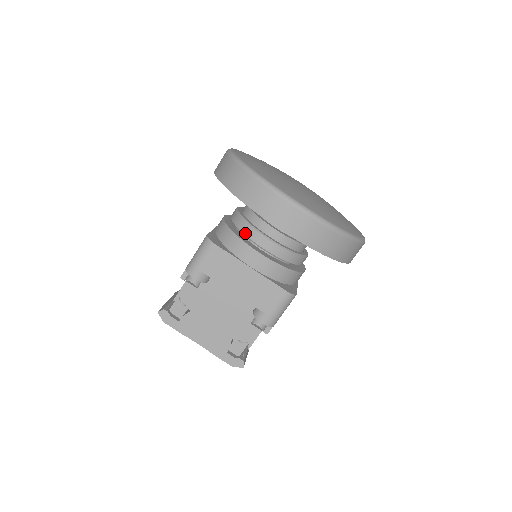
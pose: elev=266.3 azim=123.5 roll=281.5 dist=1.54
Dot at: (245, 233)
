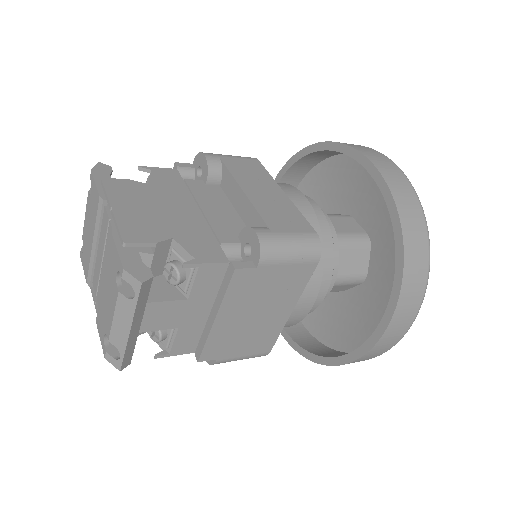
Dot at: occluded
